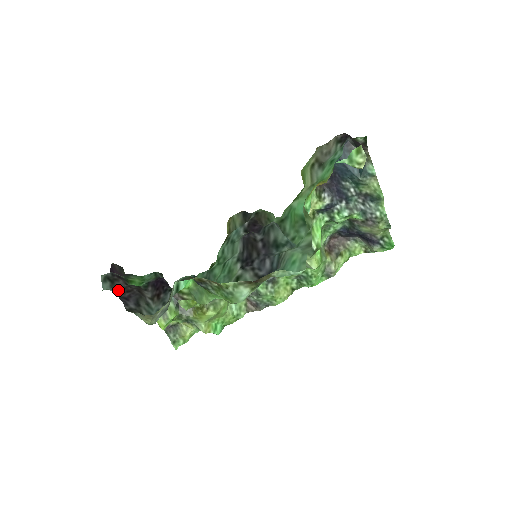
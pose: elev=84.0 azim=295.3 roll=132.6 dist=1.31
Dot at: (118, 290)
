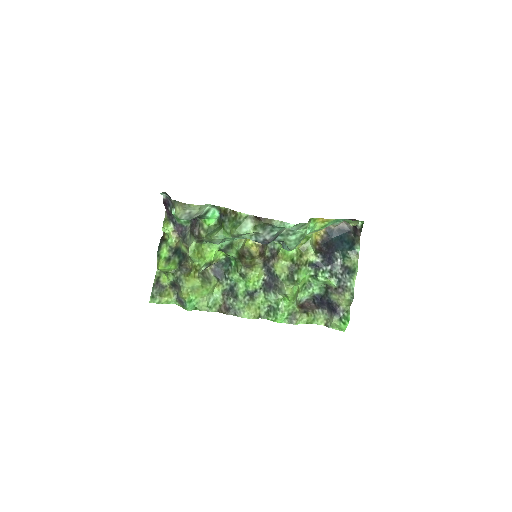
Dot at: (169, 199)
